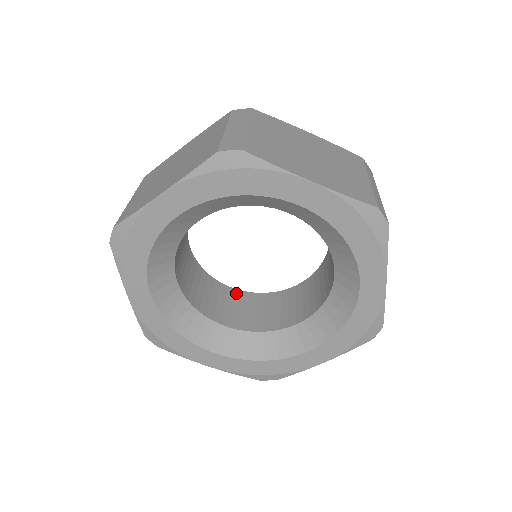
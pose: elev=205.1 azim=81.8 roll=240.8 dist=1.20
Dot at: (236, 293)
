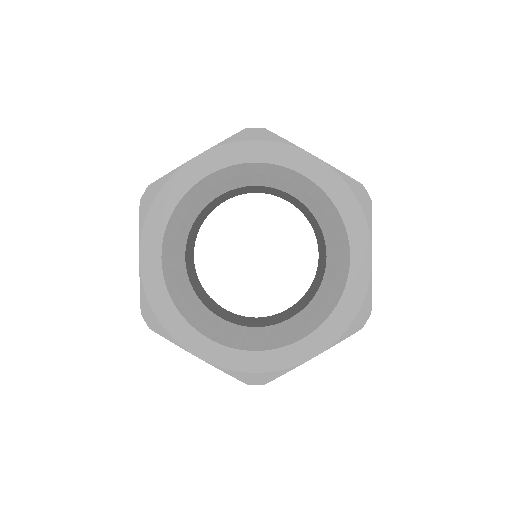
Dot at: (229, 312)
